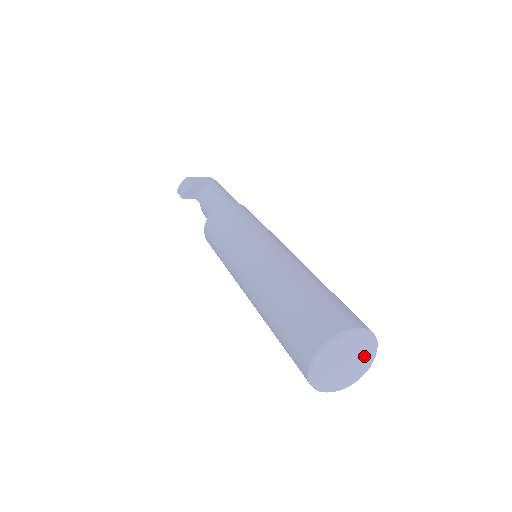
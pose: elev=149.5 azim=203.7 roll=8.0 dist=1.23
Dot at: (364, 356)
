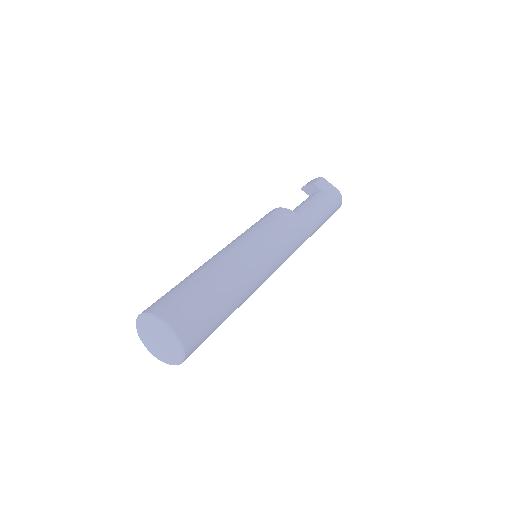
Dot at: (172, 351)
